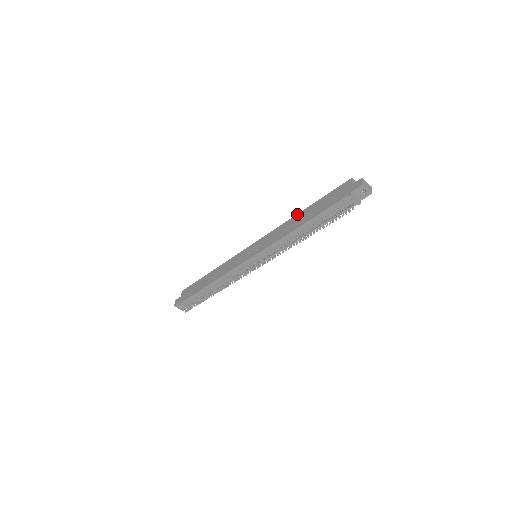
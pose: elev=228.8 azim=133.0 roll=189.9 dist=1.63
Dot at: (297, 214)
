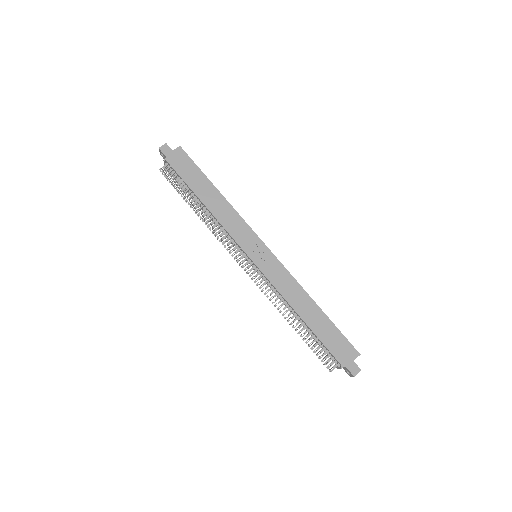
Dot at: (312, 299)
